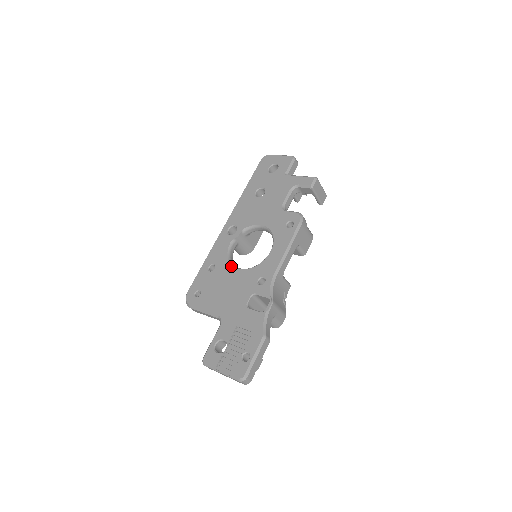
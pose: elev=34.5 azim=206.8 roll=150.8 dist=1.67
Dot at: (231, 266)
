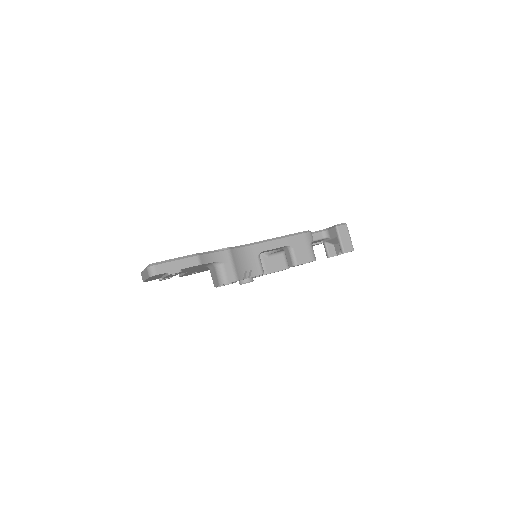
Dot at: occluded
